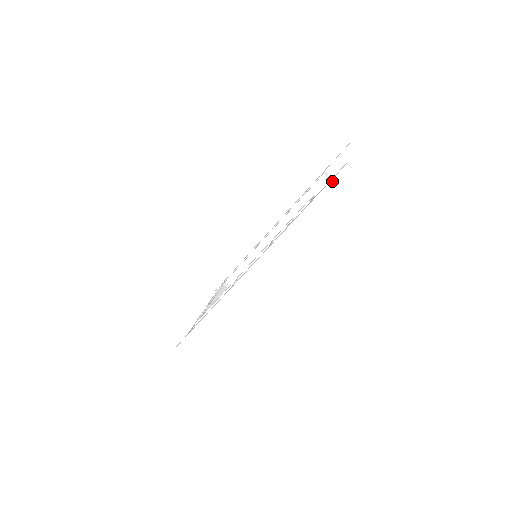
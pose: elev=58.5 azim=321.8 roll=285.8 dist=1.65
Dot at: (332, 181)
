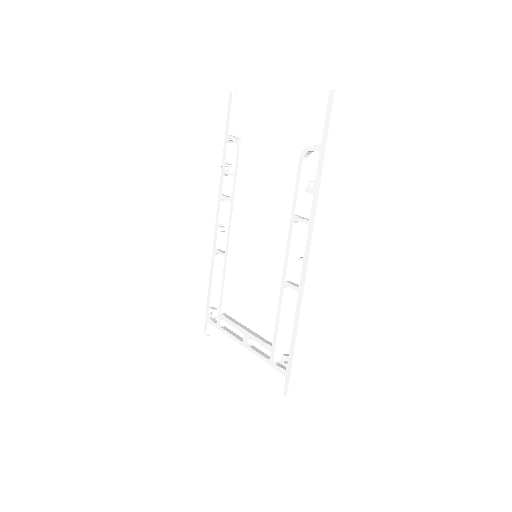
Dot at: (331, 116)
